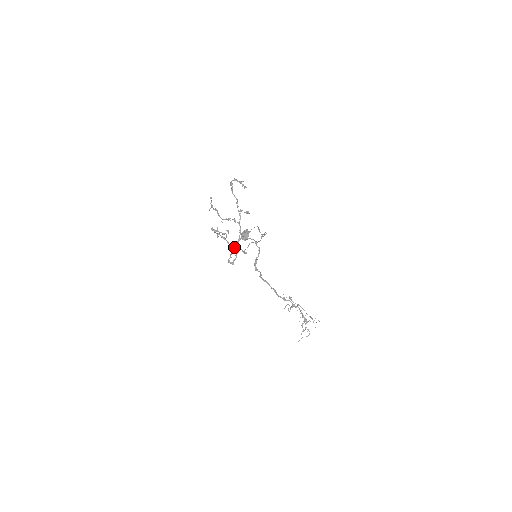
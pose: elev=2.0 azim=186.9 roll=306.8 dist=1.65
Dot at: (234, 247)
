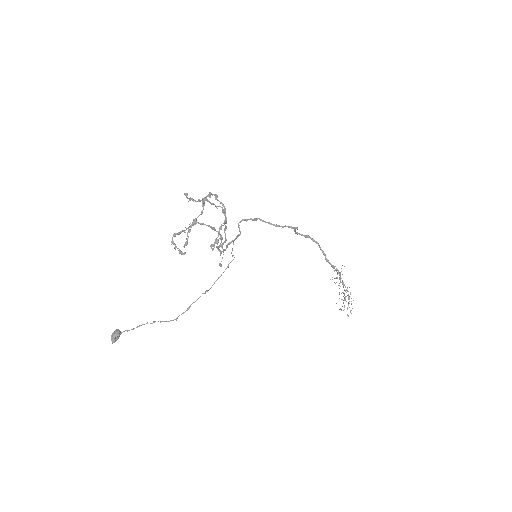
Dot at: (239, 229)
